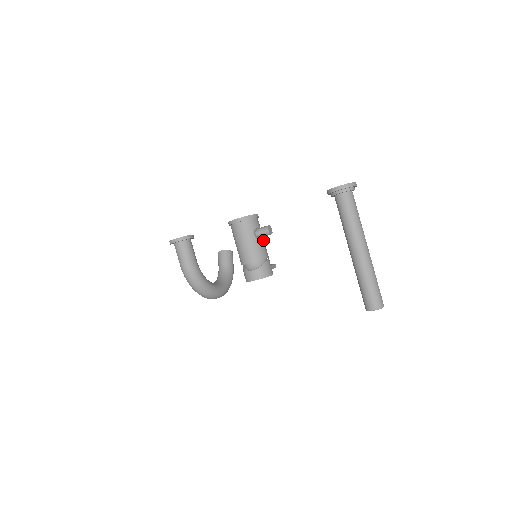
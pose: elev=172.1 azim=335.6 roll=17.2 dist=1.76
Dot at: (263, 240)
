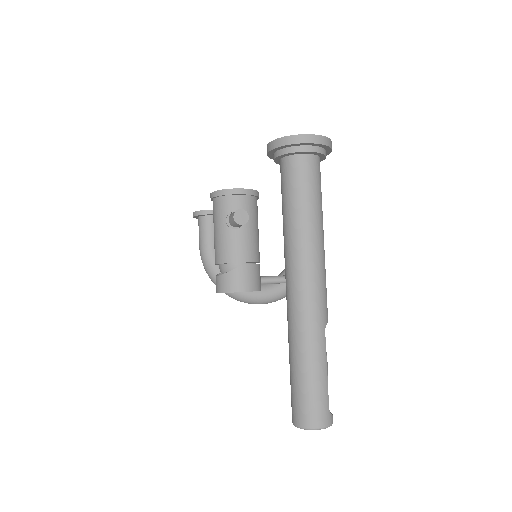
Dot at: (246, 232)
